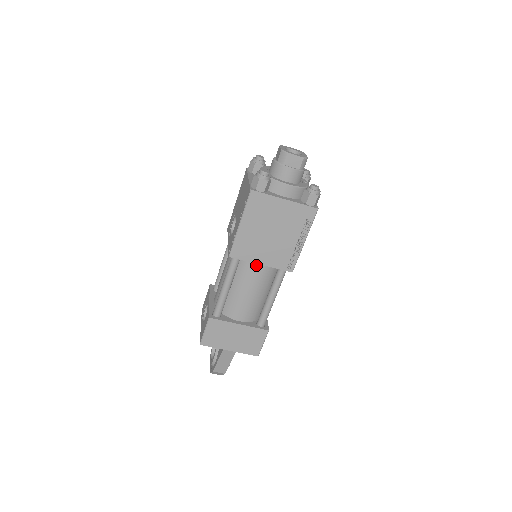
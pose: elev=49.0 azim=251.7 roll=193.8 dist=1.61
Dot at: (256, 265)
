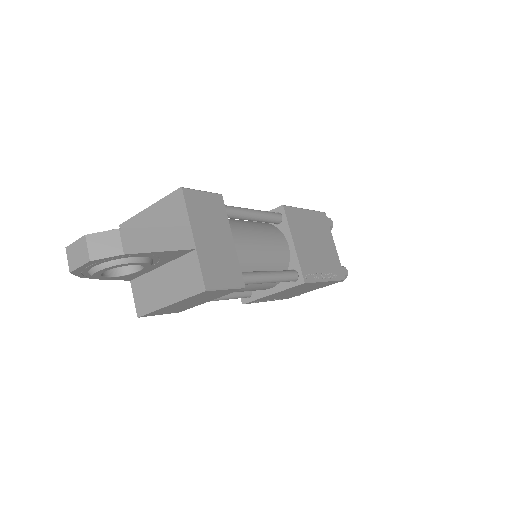
Dot at: (284, 241)
